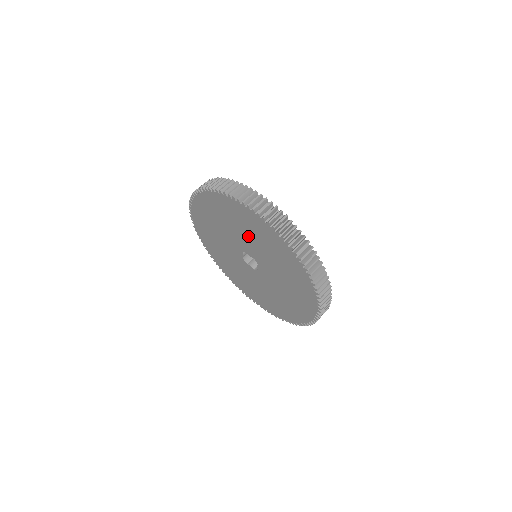
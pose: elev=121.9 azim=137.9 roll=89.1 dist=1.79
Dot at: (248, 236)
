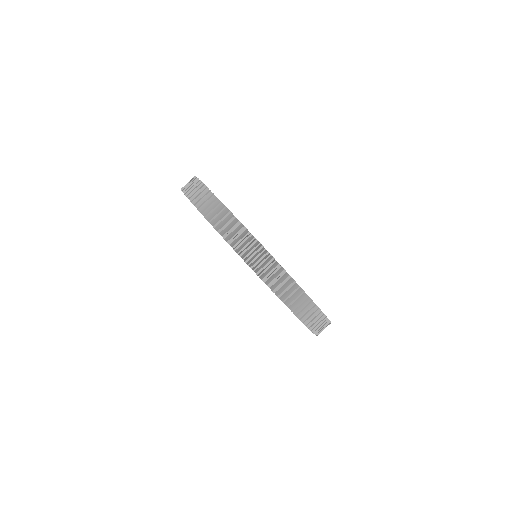
Dot at: occluded
